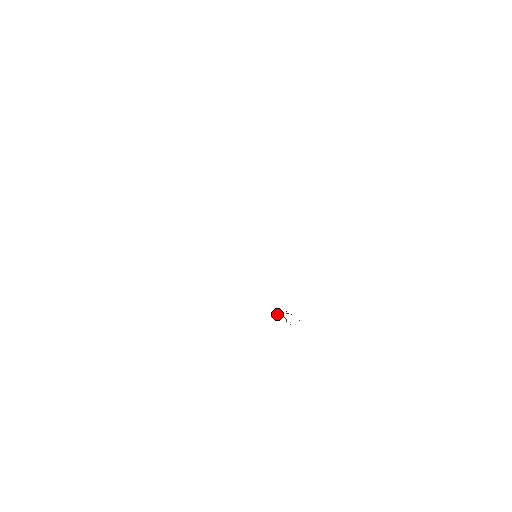
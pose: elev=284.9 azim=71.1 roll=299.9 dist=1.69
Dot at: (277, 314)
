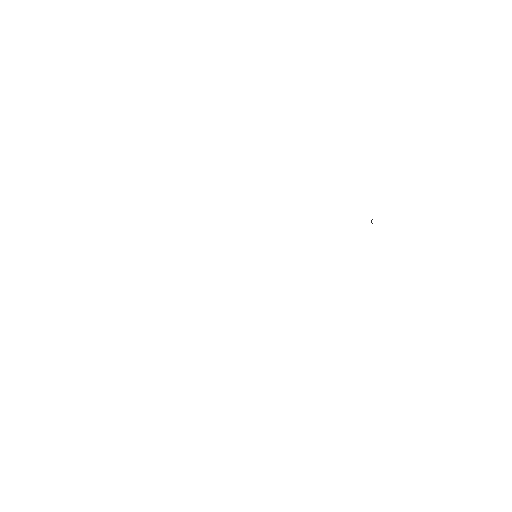
Dot at: occluded
